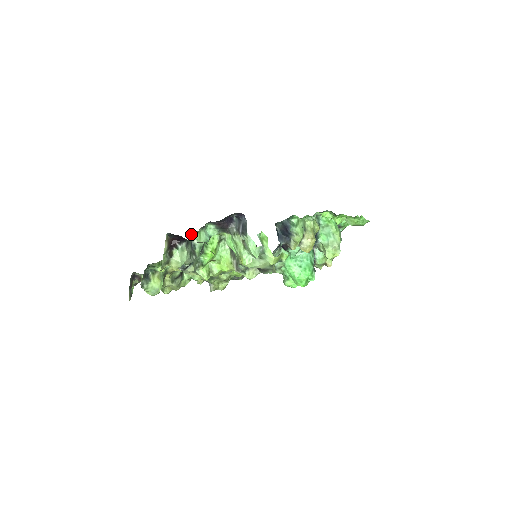
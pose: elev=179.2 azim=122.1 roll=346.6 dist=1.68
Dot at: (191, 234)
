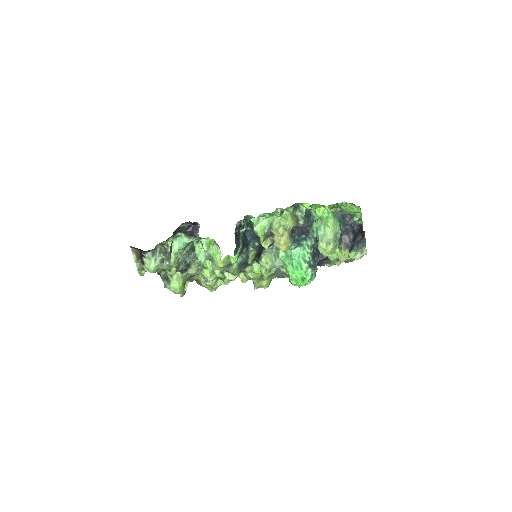
Dot at: (165, 244)
